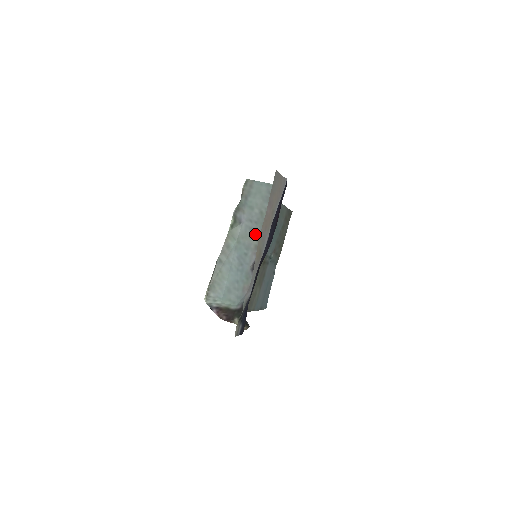
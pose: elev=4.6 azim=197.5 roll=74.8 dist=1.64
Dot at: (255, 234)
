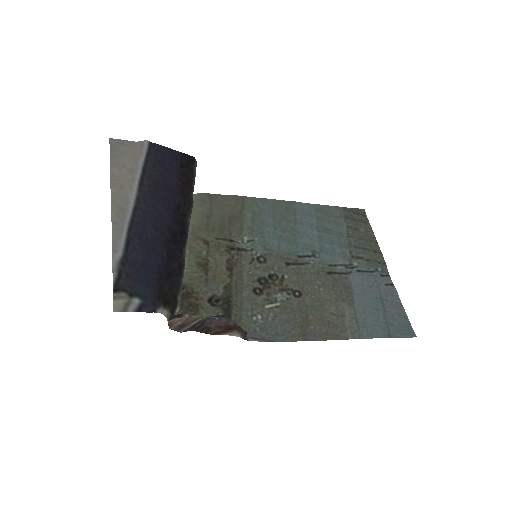
Dot at: occluded
